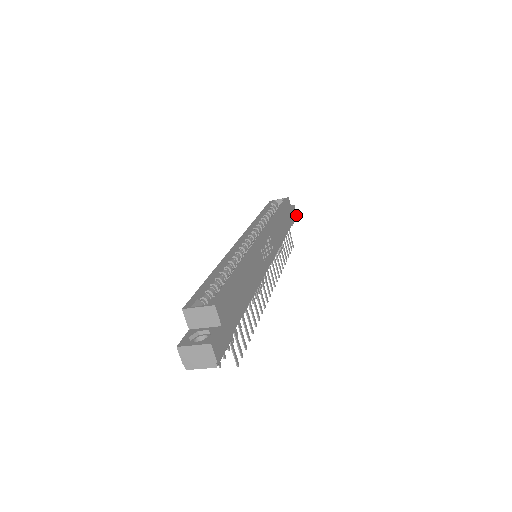
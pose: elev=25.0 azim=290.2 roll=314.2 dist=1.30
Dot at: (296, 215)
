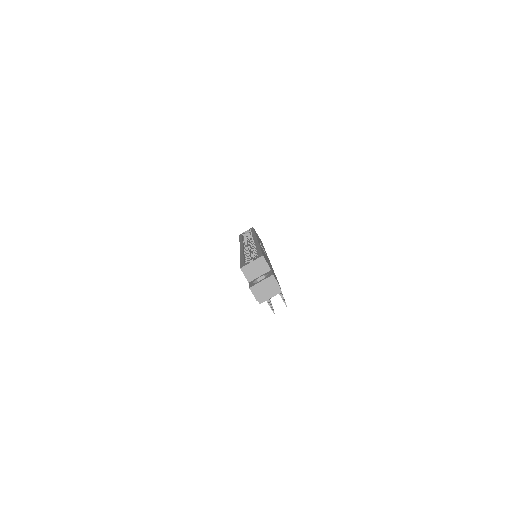
Dot at: occluded
